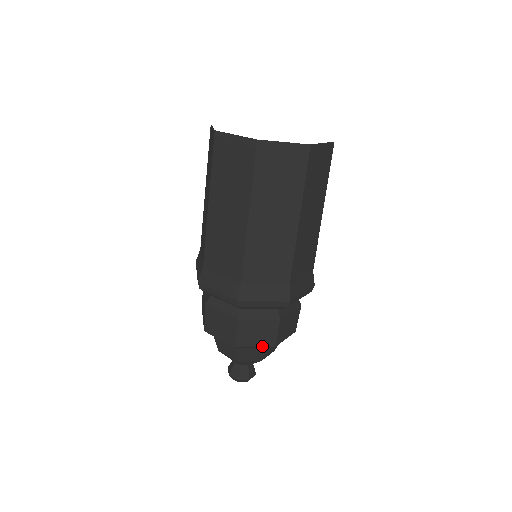
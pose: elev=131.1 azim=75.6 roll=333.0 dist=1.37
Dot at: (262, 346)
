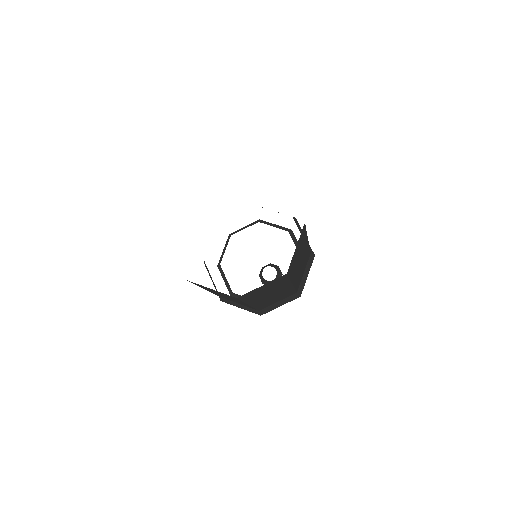
Dot at: occluded
